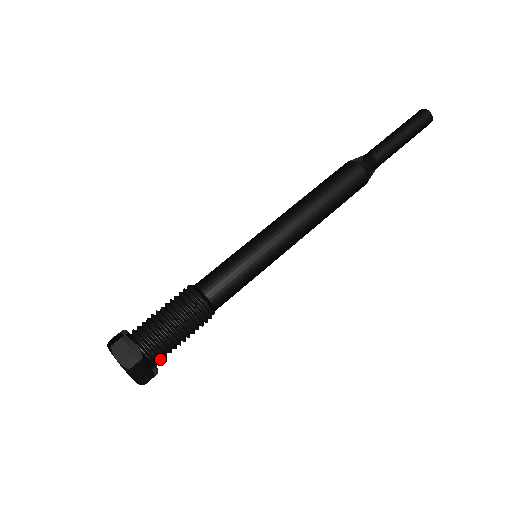
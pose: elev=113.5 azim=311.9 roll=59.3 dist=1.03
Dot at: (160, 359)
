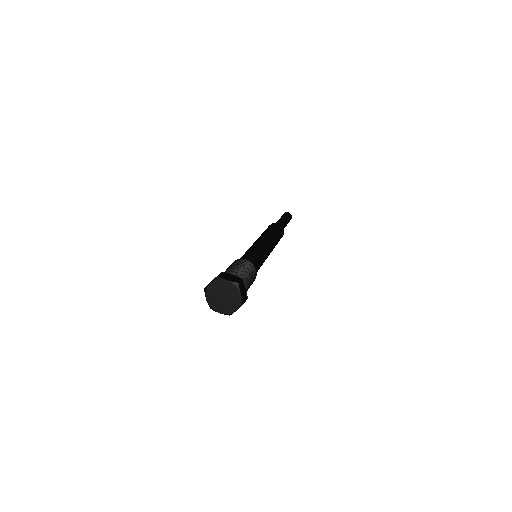
Dot at: occluded
